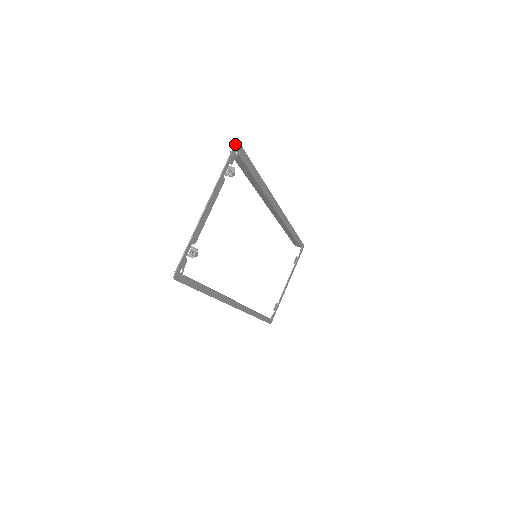
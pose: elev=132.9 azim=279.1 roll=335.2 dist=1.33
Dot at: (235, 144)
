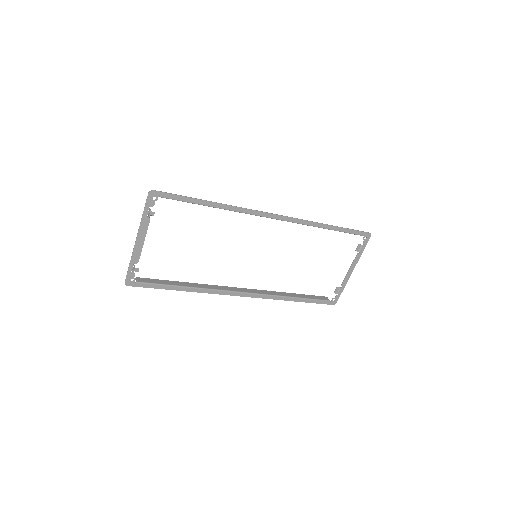
Dot at: (148, 193)
